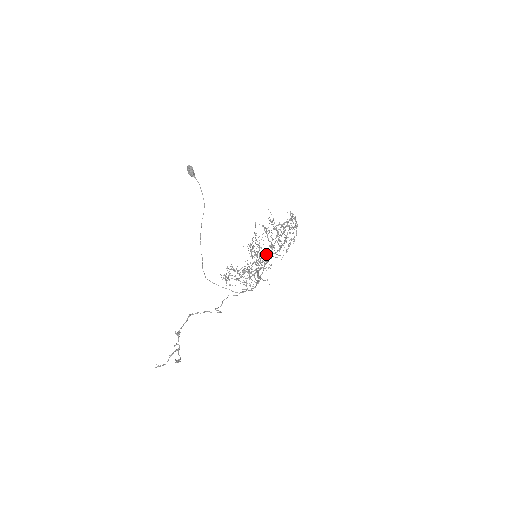
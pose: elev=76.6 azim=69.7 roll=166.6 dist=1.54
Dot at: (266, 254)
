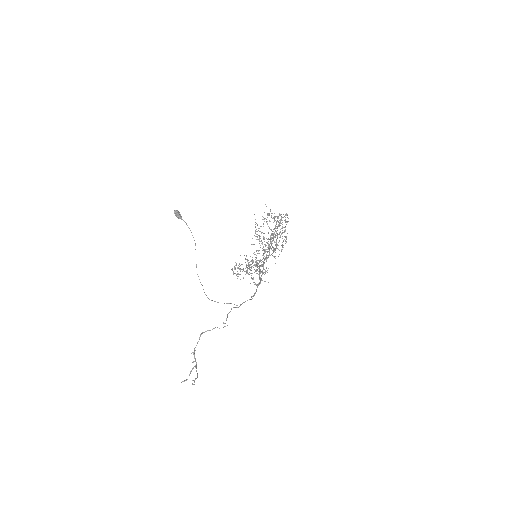
Dot at: (268, 244)
